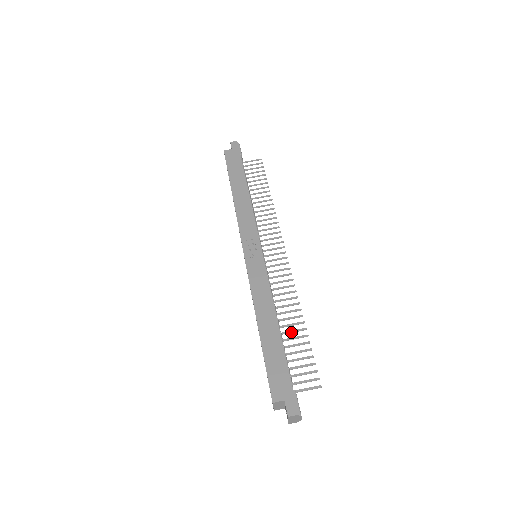
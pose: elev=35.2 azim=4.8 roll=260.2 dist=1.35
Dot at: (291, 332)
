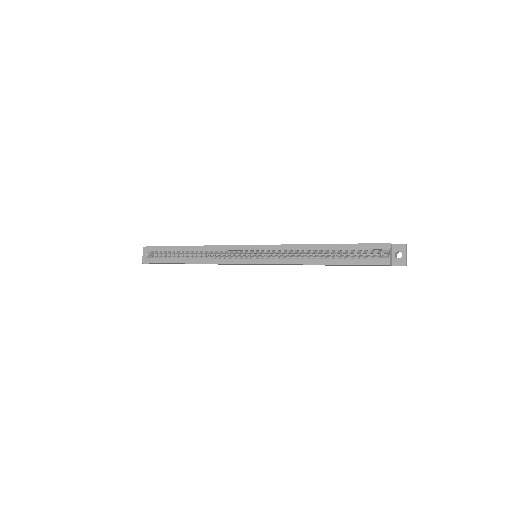
Dot at: occluded
